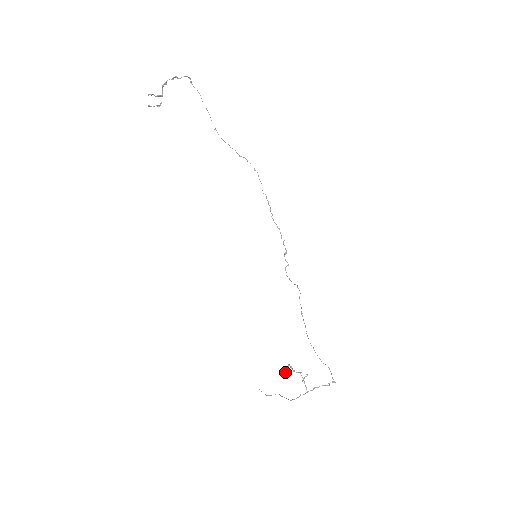
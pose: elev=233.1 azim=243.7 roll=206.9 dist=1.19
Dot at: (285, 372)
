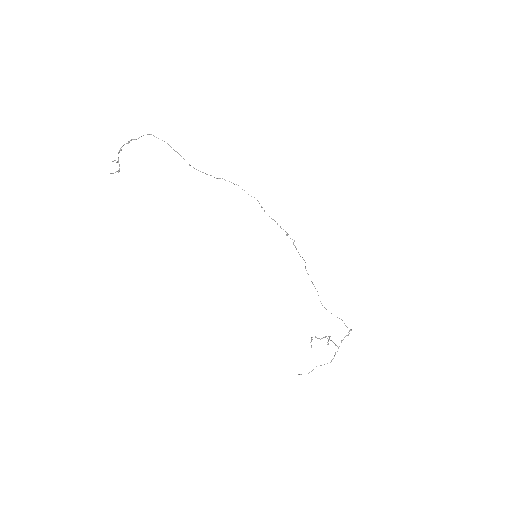
Dot at: (311, 347)
